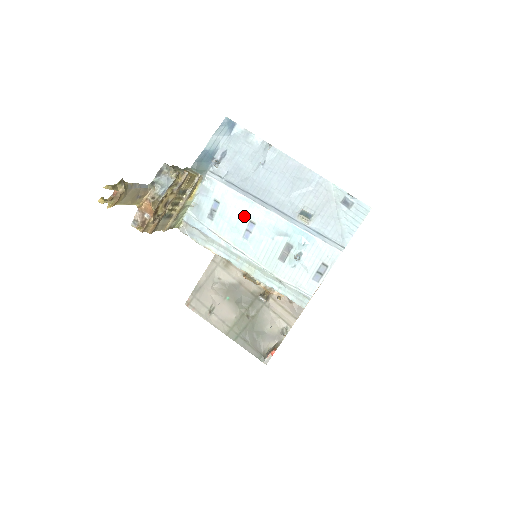
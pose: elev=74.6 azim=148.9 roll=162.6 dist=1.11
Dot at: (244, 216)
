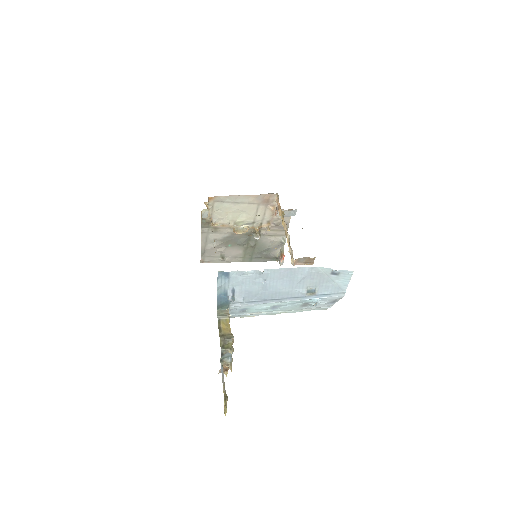
Dot at: (268, 306)
